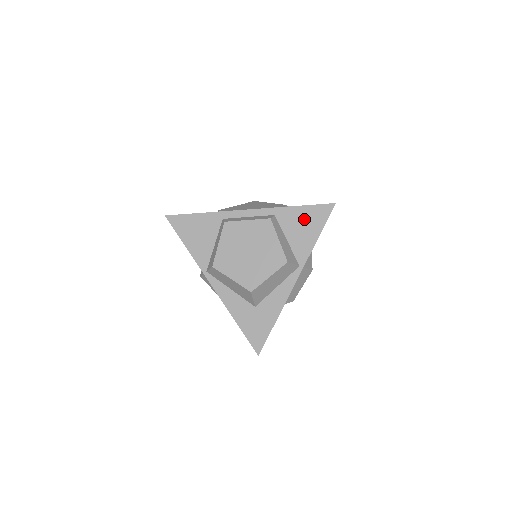
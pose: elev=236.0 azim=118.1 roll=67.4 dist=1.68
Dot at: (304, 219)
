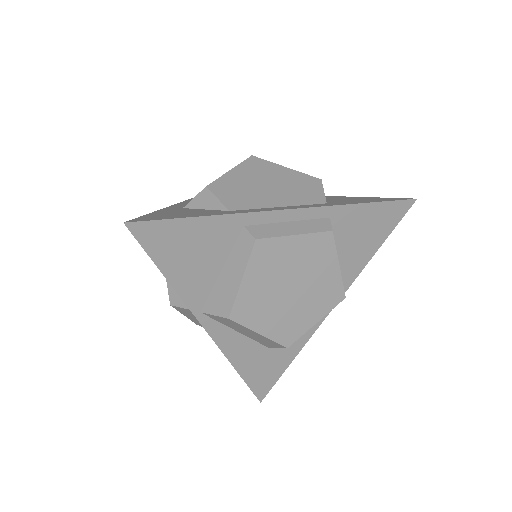
Dot at: (369, 223)
